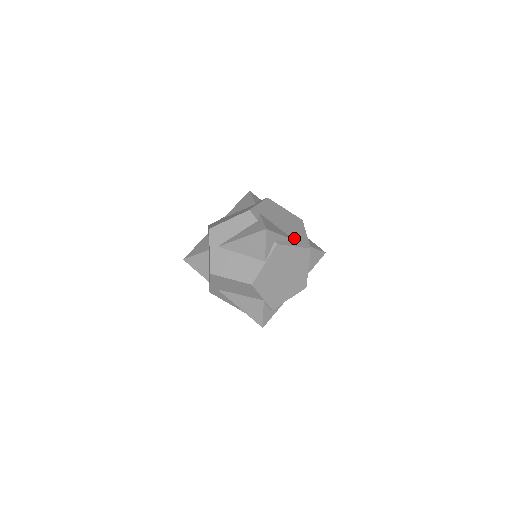
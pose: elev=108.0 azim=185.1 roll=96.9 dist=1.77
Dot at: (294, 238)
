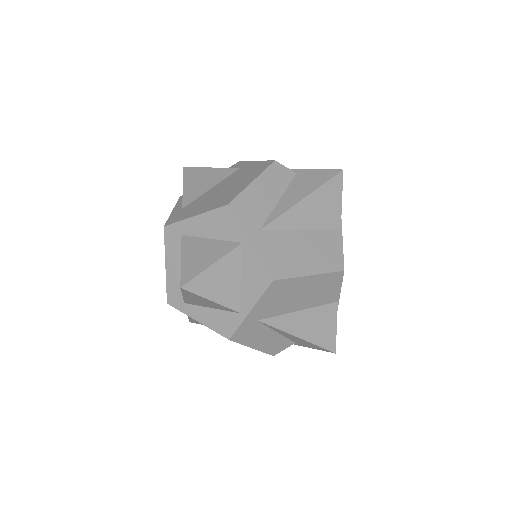
Dot at: occluded
